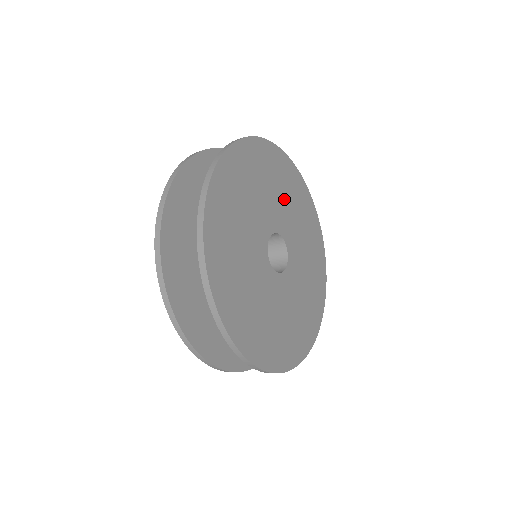
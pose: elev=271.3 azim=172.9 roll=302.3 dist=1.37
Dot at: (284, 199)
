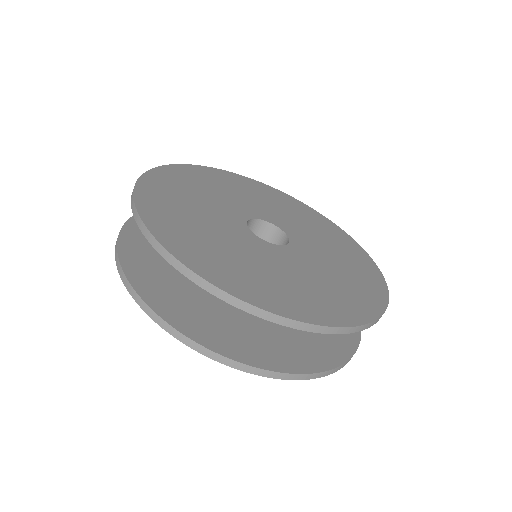
Dot at: (261, 202)
